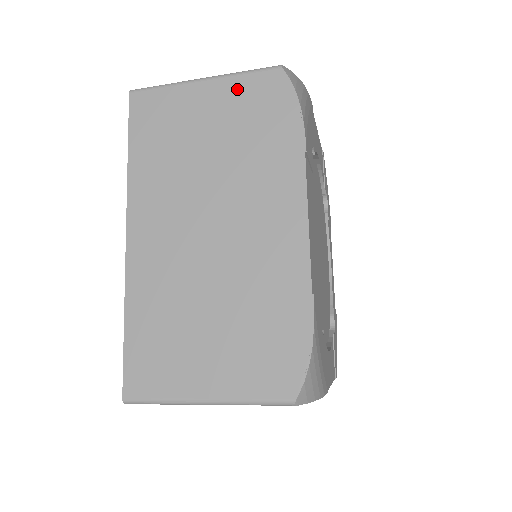
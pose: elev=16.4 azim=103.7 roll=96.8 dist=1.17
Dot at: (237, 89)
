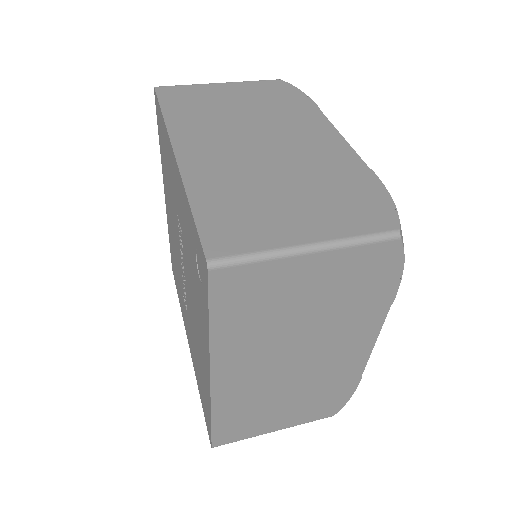
Dot at: (348, 261)
